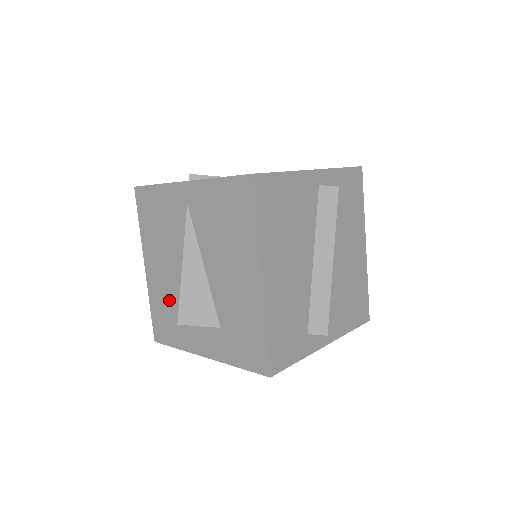
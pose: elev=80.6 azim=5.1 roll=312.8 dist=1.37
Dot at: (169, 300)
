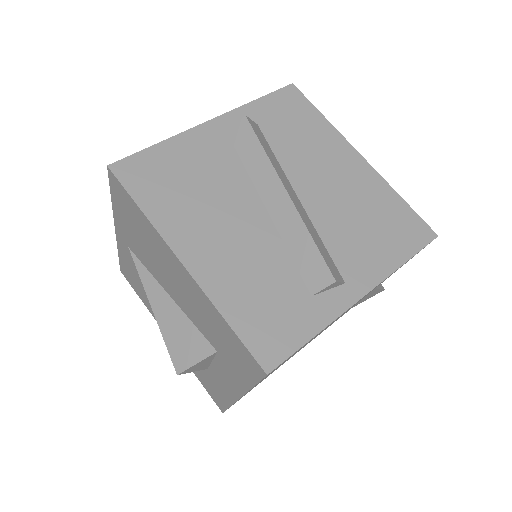
Dot at: occluded
